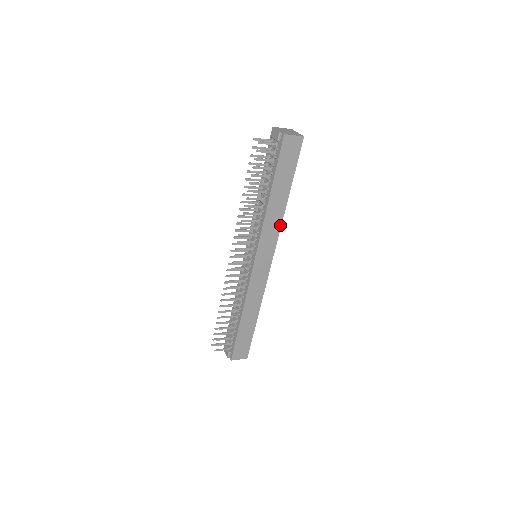
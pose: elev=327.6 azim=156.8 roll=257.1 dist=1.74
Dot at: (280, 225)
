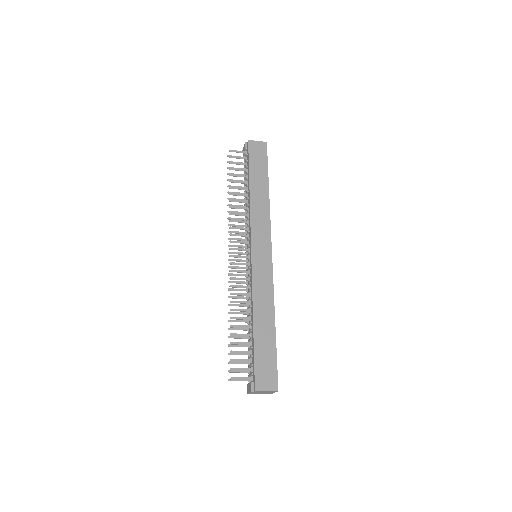
Dot at: (269, 214)
